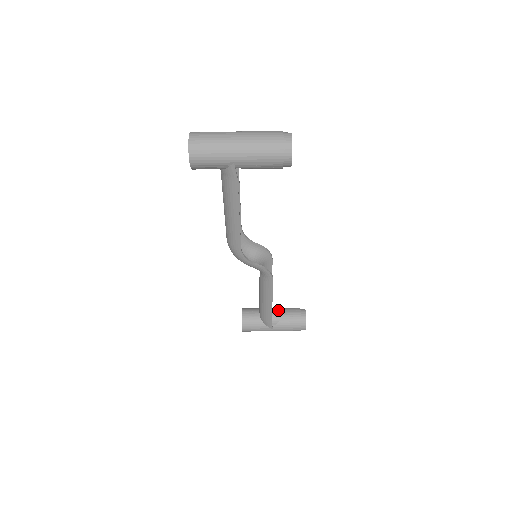
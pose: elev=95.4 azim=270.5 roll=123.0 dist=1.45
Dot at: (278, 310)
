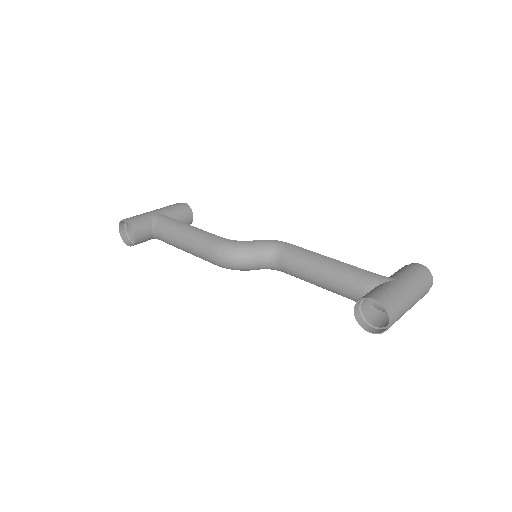
Dot at: occluded
